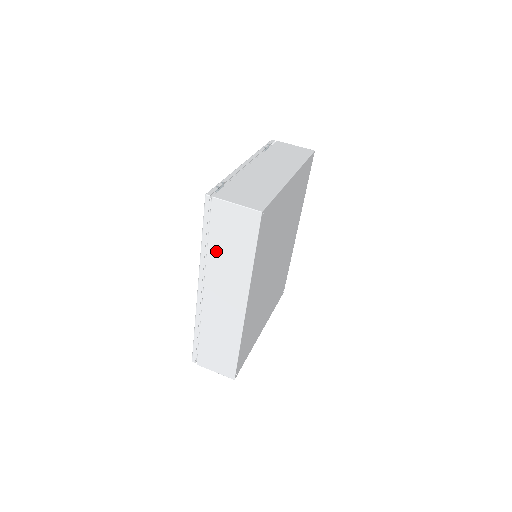
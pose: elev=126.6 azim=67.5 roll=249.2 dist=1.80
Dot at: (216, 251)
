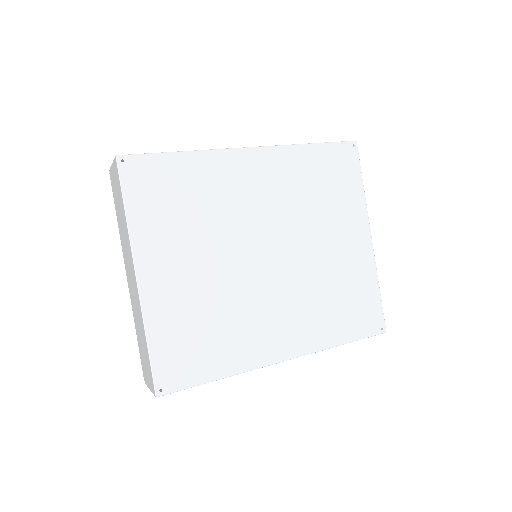
Dot at: occluded
